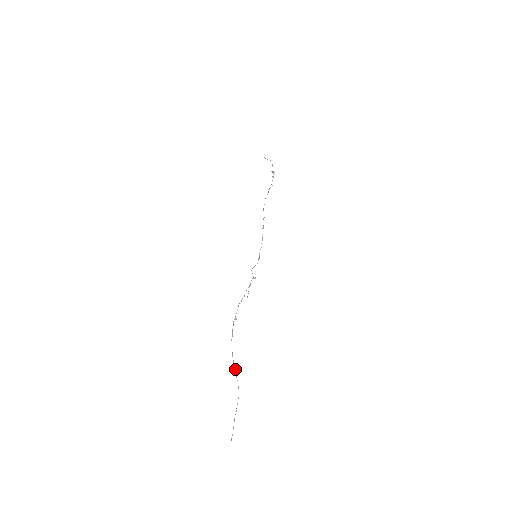
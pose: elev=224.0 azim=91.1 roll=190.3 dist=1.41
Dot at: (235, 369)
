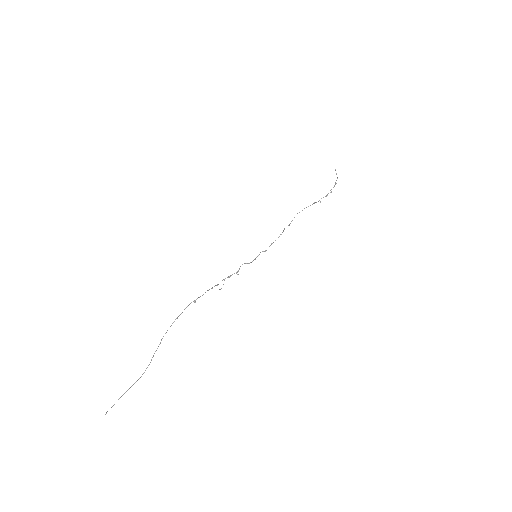
Dot at: occluded
